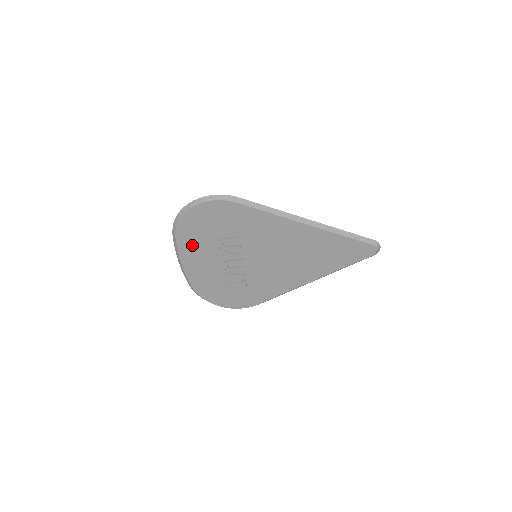
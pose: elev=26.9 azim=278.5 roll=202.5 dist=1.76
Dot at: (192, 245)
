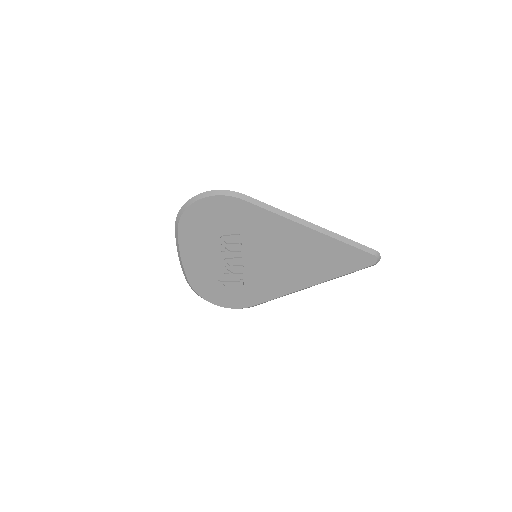
Dot at: (193, 239)
